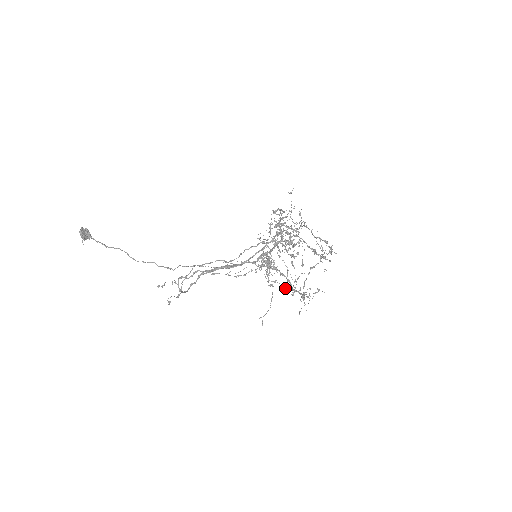
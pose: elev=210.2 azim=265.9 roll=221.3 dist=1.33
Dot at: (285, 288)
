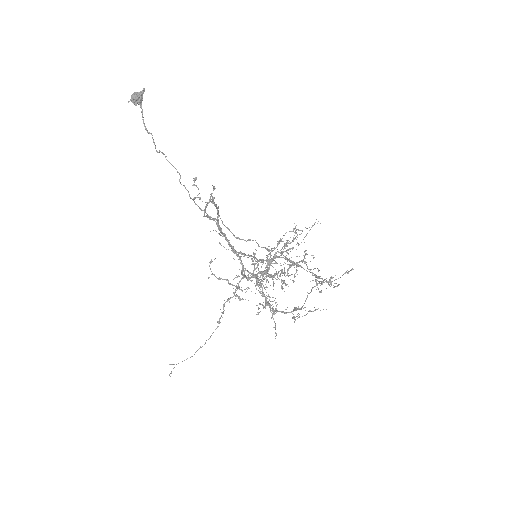
Dot at: (264, 306)
